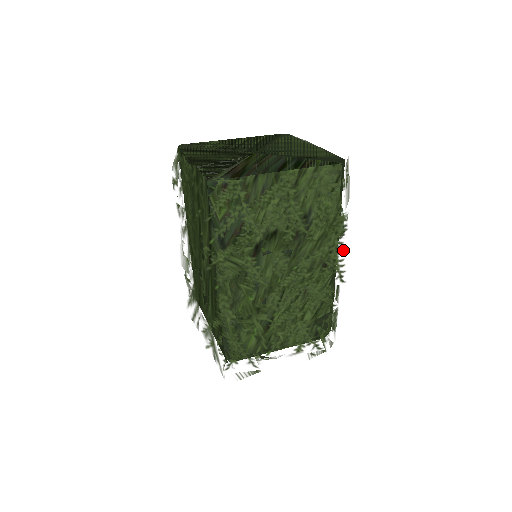
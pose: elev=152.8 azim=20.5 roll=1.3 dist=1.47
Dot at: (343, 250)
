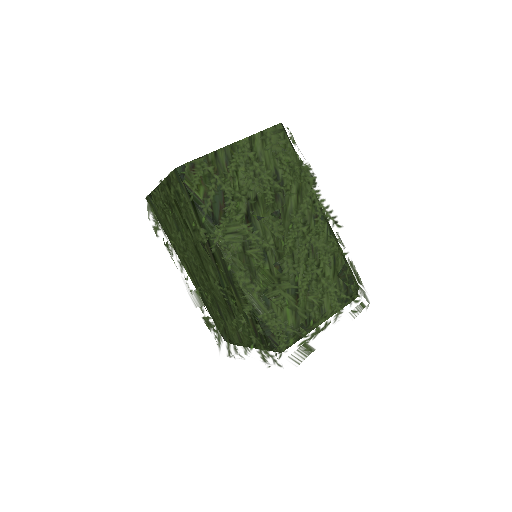
Dot at: (323, 197)
